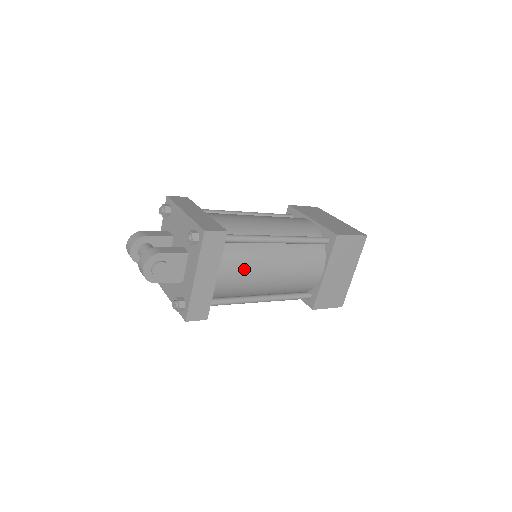
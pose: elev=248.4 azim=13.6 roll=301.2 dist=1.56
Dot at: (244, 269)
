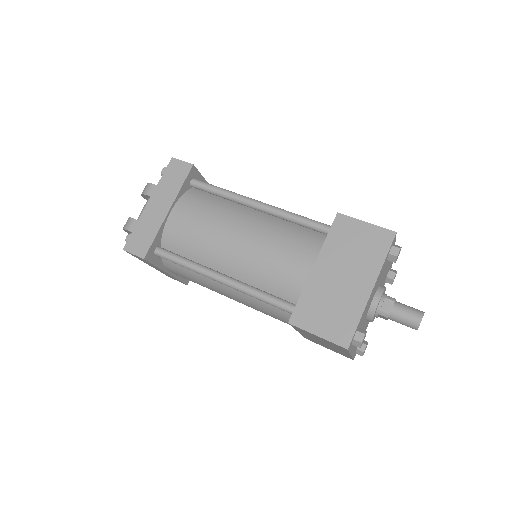
Dot at: (193, 280)
